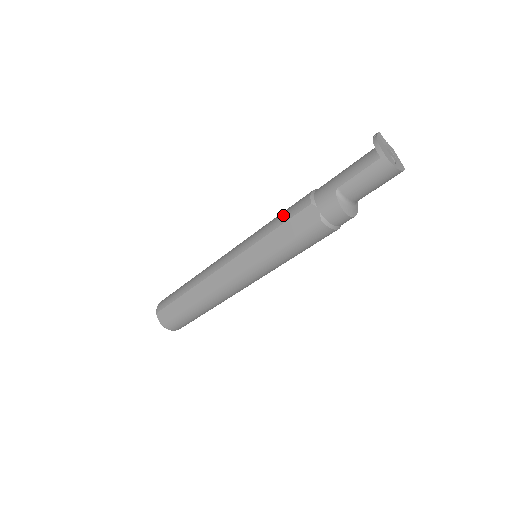
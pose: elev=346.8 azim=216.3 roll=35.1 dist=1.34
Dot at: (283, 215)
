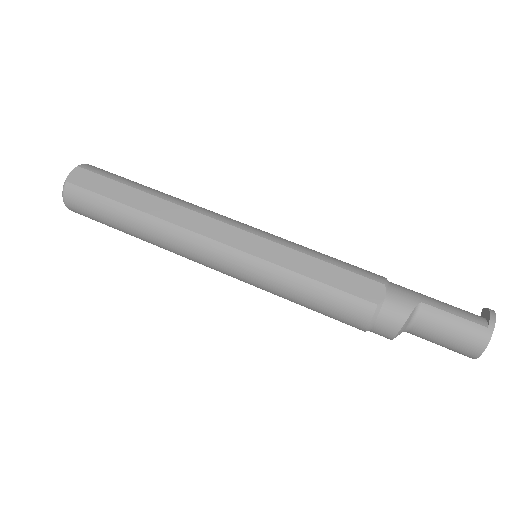
Dot at: (341, 261)
